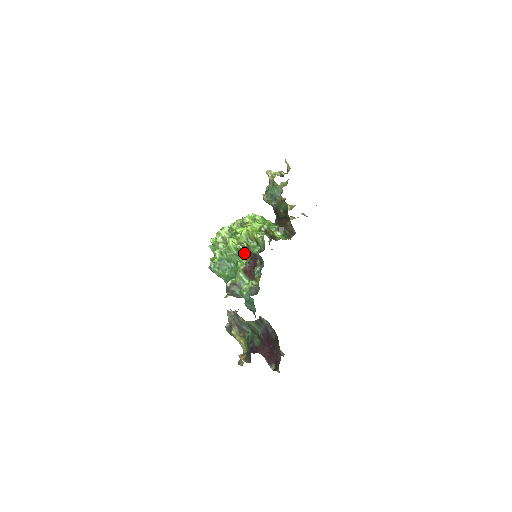
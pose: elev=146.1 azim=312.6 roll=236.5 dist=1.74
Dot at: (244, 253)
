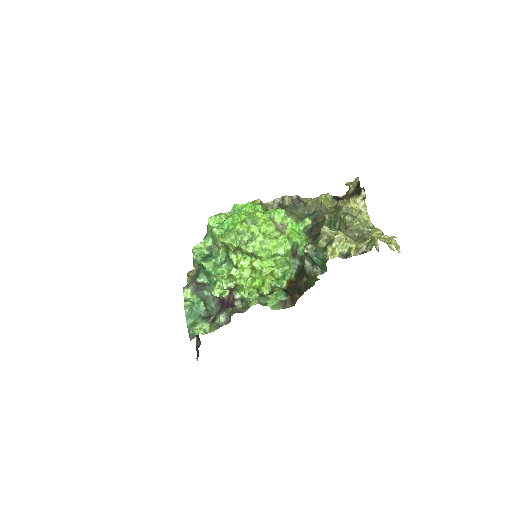
Dot at: occluded
